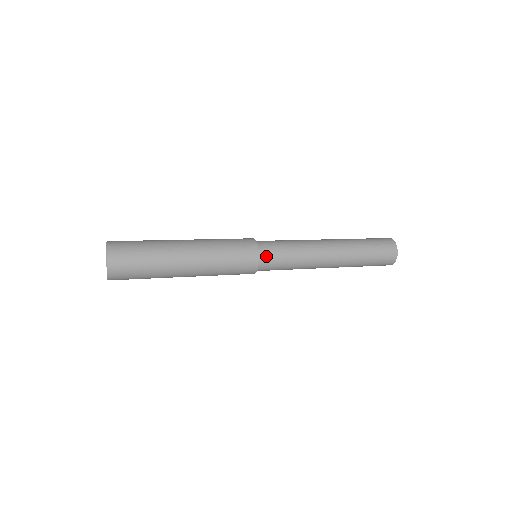
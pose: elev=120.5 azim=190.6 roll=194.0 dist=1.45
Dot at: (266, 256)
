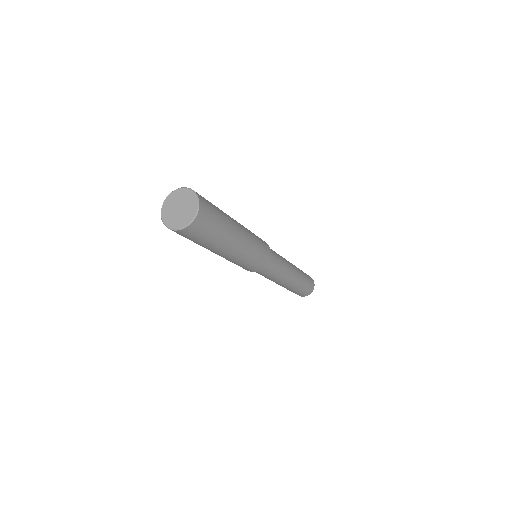
Dot at: (271, 253)
